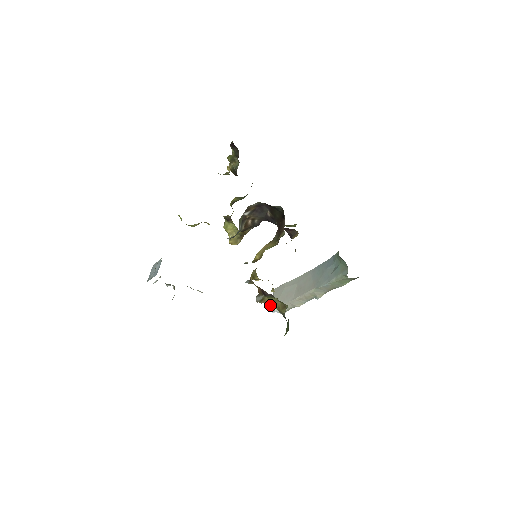
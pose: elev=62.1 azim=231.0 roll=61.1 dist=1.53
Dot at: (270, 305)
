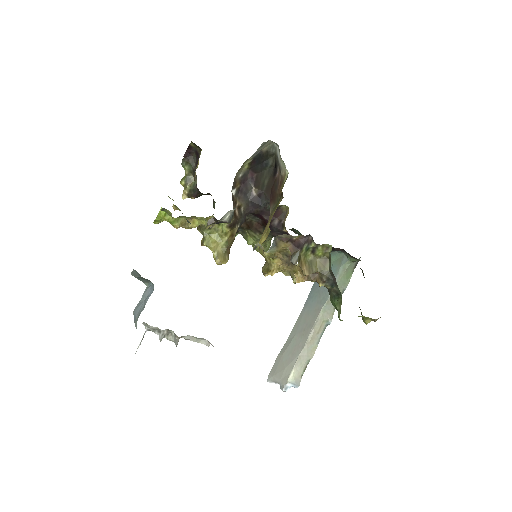
Dot at: (309, 269)
